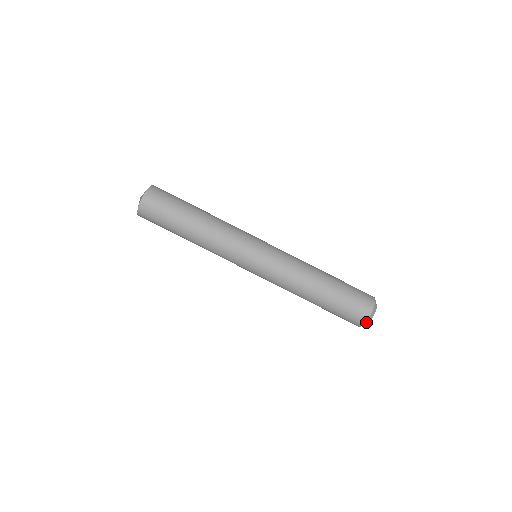
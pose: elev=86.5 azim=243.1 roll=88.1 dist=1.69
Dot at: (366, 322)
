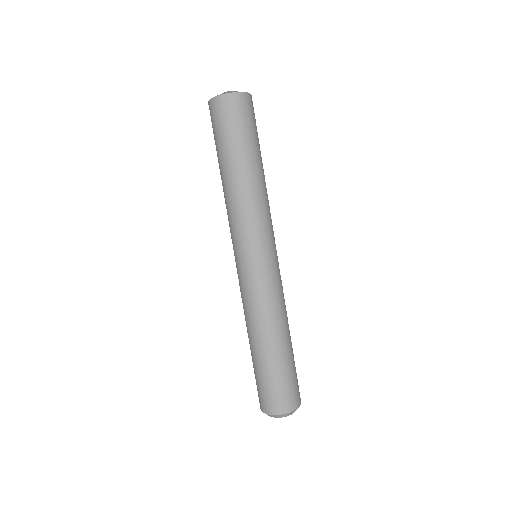
Dot at: (278, 415)
